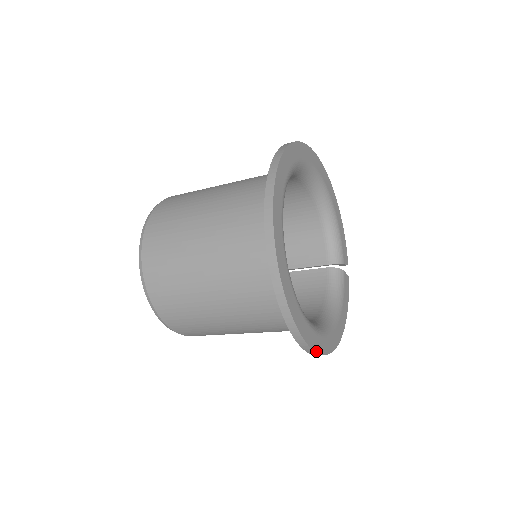
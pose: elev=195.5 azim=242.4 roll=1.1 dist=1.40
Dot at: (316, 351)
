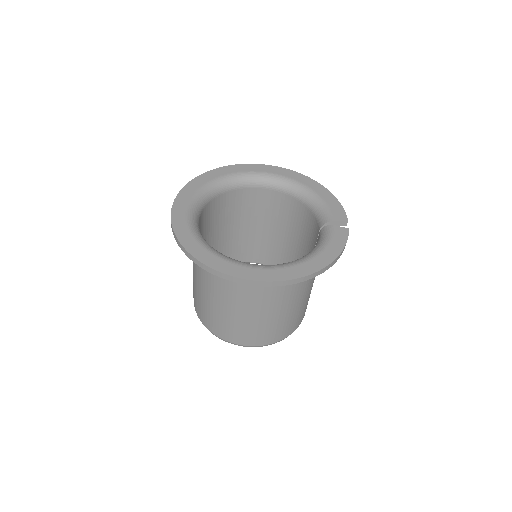
Dot at: (240, 277)
